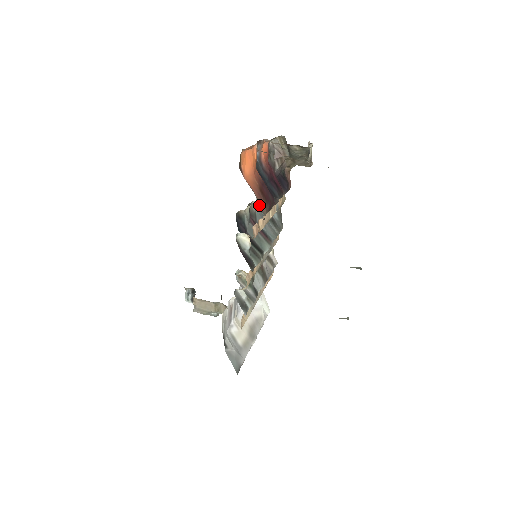
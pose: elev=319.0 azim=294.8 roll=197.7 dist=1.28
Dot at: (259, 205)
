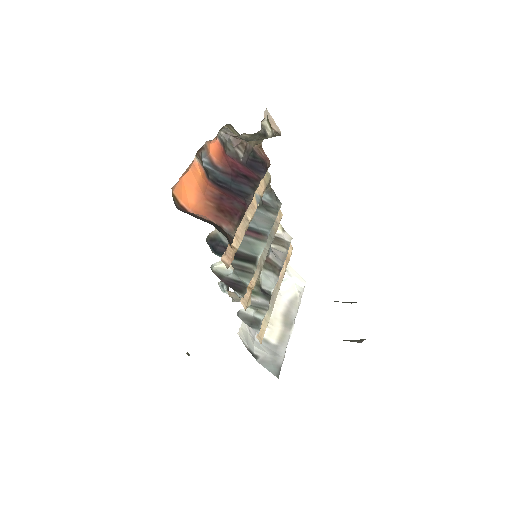
Dot at: occluded
